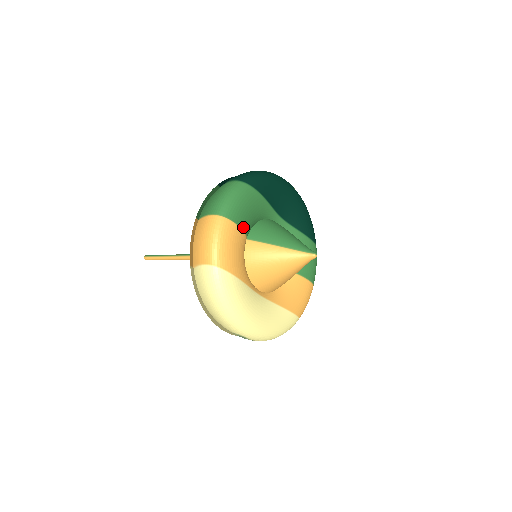
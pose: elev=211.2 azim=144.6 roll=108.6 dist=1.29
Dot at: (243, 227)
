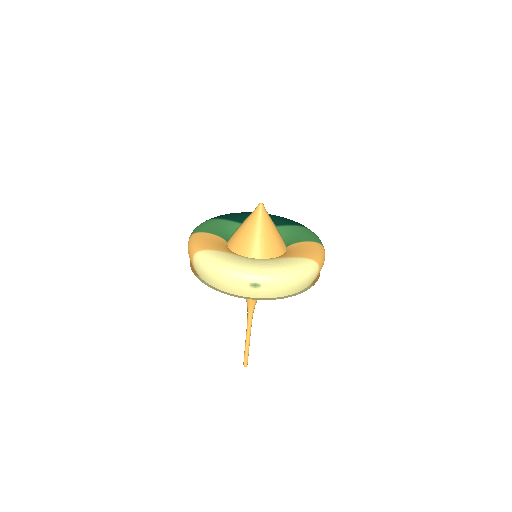
Dot at: (213, 233)
